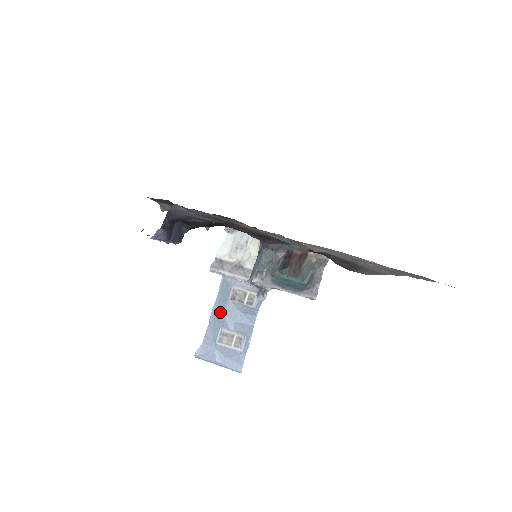
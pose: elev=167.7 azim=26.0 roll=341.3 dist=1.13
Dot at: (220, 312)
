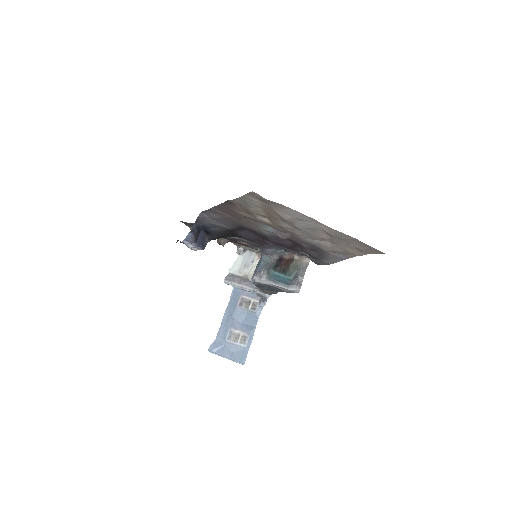
Dot at: (230, 315)
